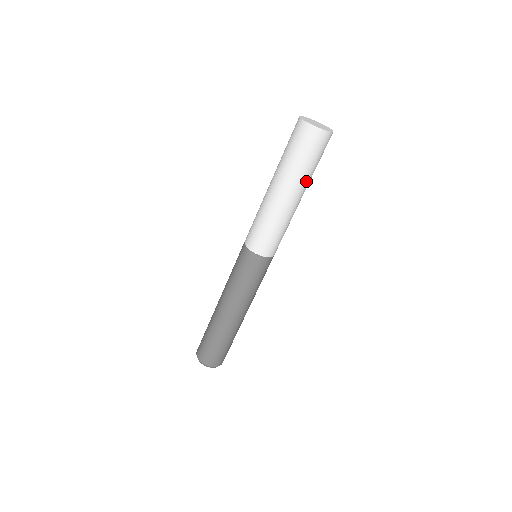
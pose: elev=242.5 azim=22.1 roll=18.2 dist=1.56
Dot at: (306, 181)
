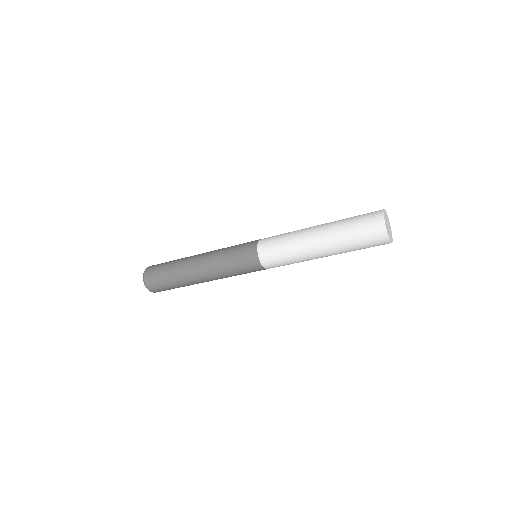
Dot at: (341, 251)
